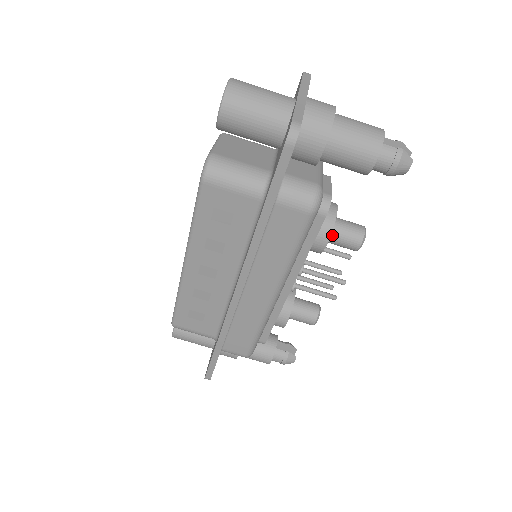
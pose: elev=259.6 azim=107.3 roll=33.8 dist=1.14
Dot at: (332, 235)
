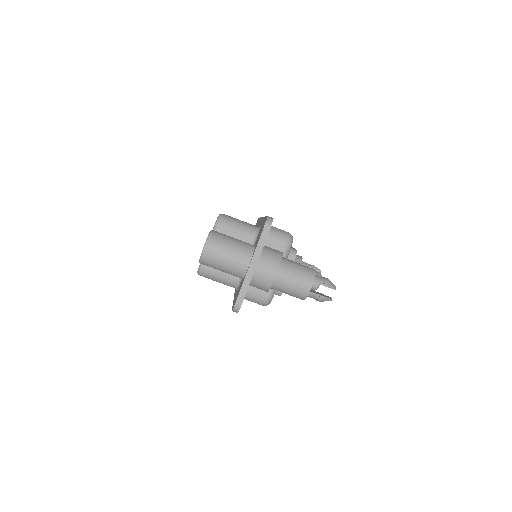
Dot at: occluded
